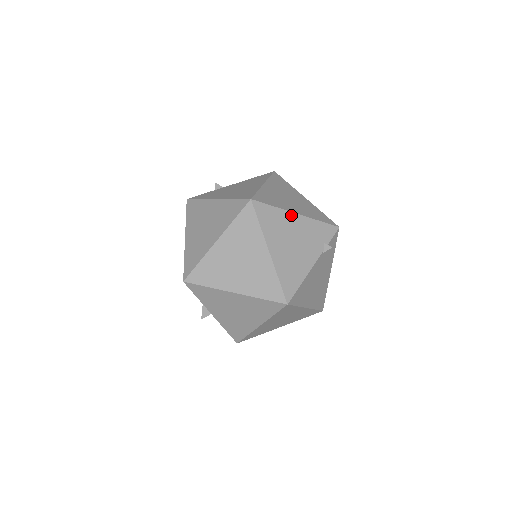
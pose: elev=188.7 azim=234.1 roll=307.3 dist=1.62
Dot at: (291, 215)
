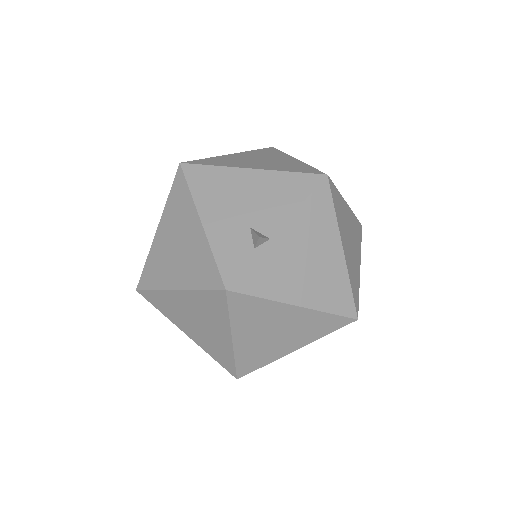
Dot at: occluded
